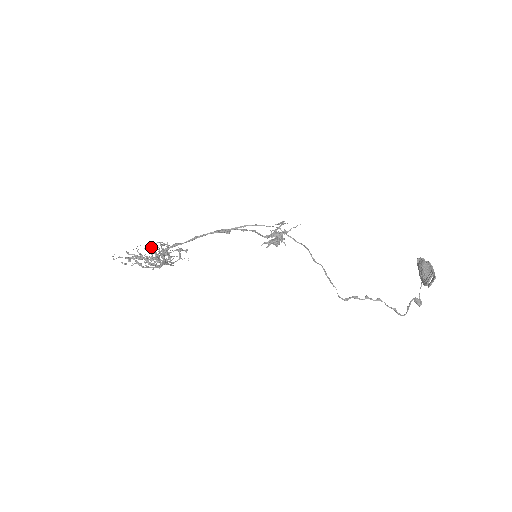
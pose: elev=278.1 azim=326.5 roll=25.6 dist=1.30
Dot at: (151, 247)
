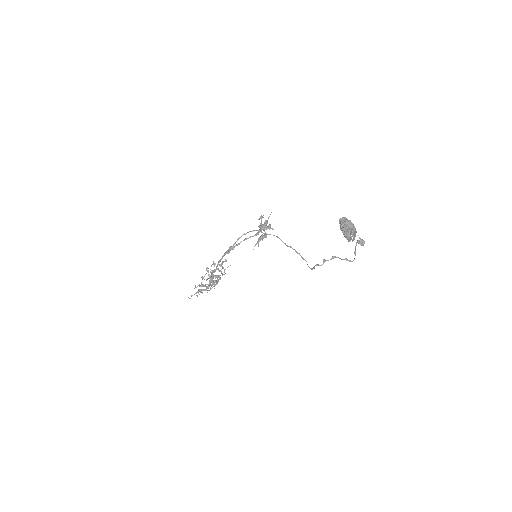
Dot at: occluded
